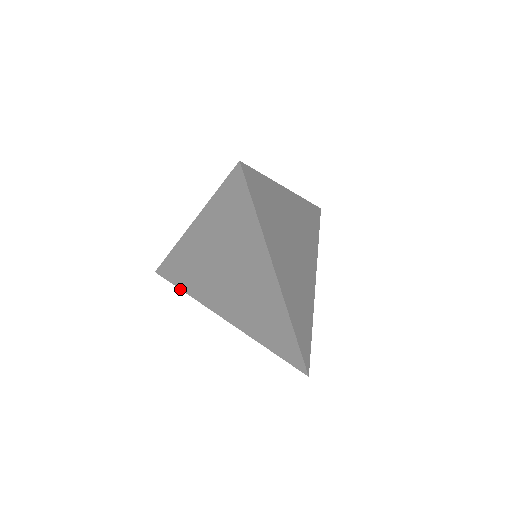
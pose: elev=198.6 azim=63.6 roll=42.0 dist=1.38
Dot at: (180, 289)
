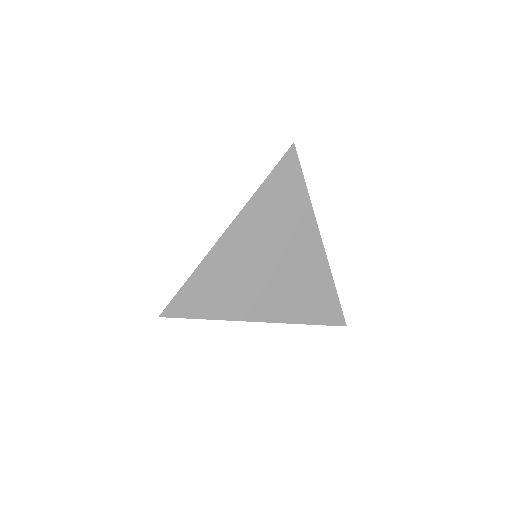
Dot at: occluded
